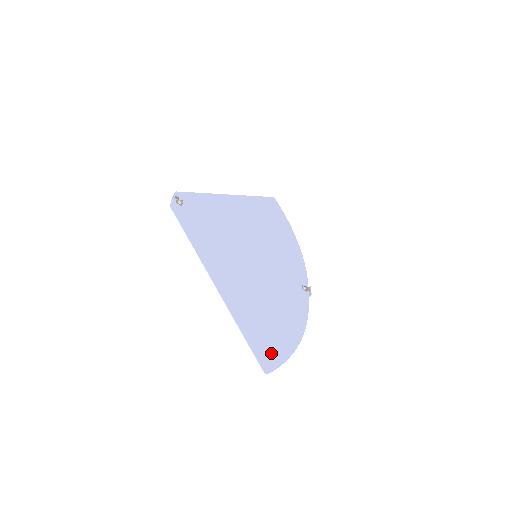
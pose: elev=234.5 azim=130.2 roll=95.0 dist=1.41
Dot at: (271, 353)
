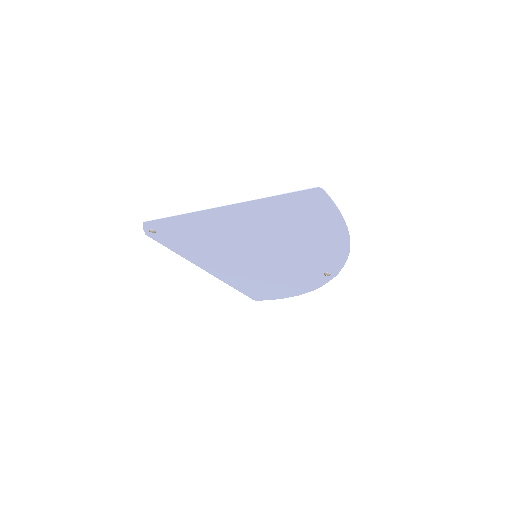
Dot at: (317, 206)
